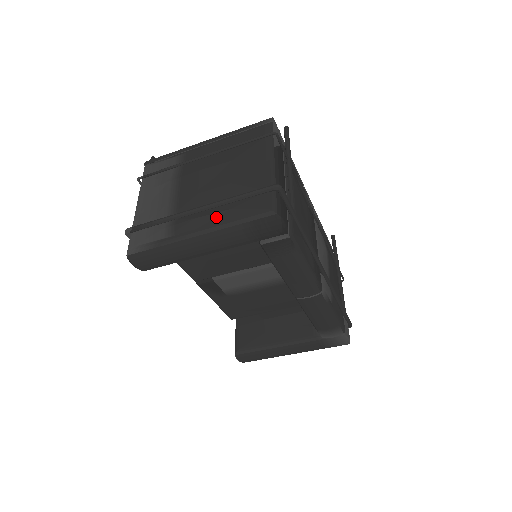
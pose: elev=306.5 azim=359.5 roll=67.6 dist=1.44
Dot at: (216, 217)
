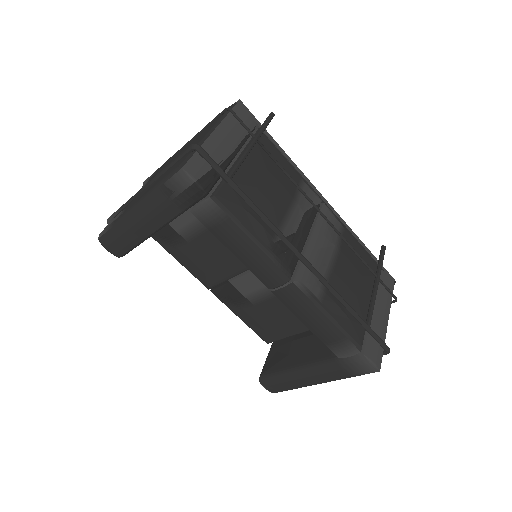
Dot at: (149, 188)
